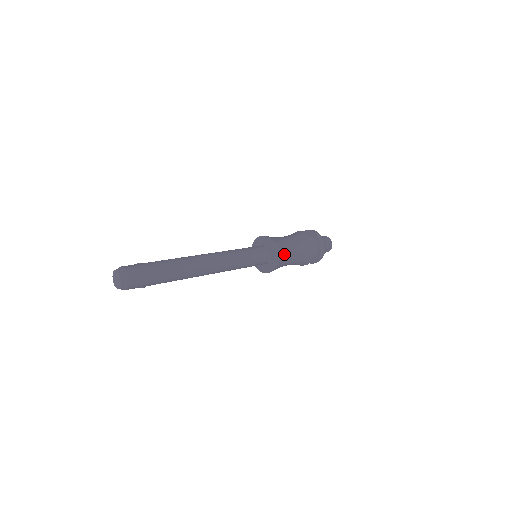
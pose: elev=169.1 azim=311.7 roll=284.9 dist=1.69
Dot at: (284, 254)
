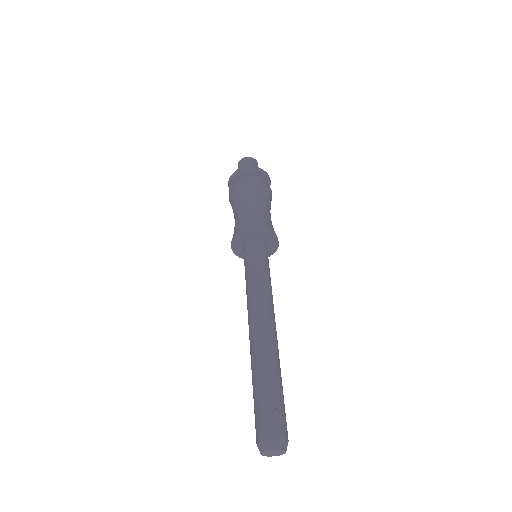
Dot at: occluded
